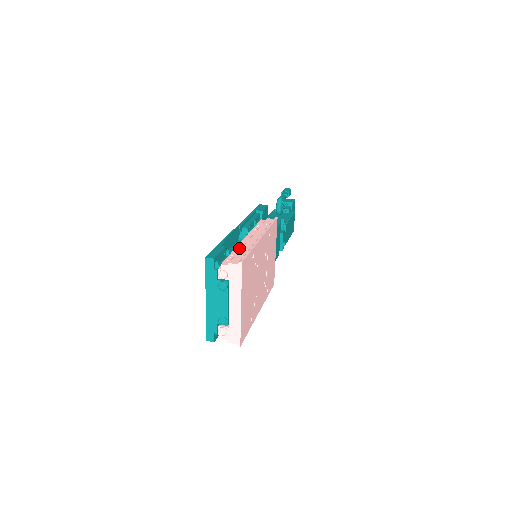
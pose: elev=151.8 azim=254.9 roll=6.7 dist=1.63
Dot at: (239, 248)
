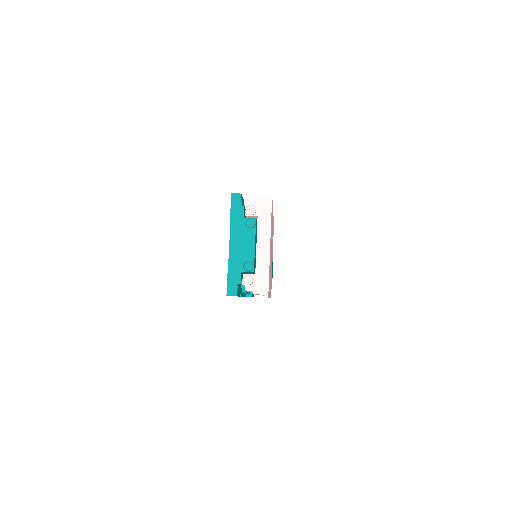
Dot at: occluded
